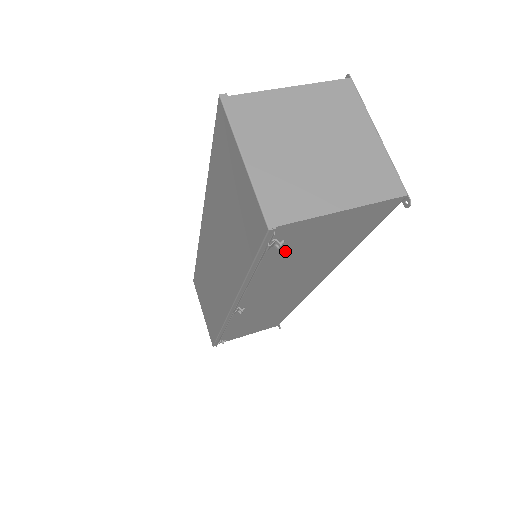
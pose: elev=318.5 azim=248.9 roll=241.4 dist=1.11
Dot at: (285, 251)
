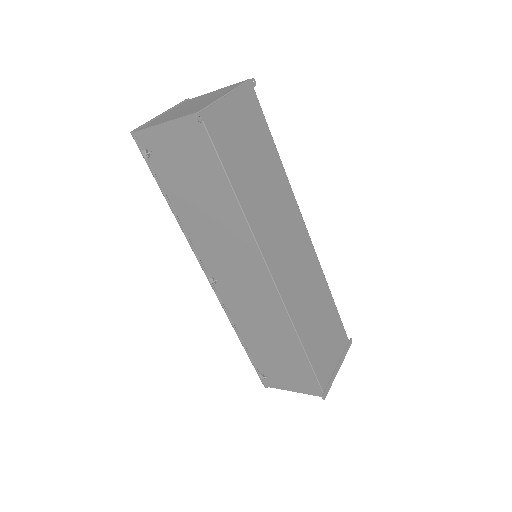
Dot at: (170, 173)
